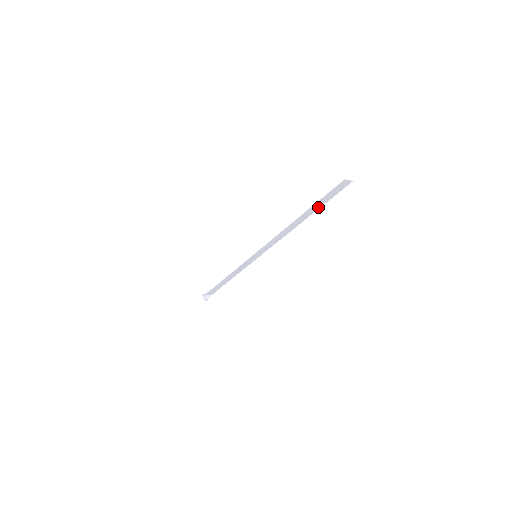
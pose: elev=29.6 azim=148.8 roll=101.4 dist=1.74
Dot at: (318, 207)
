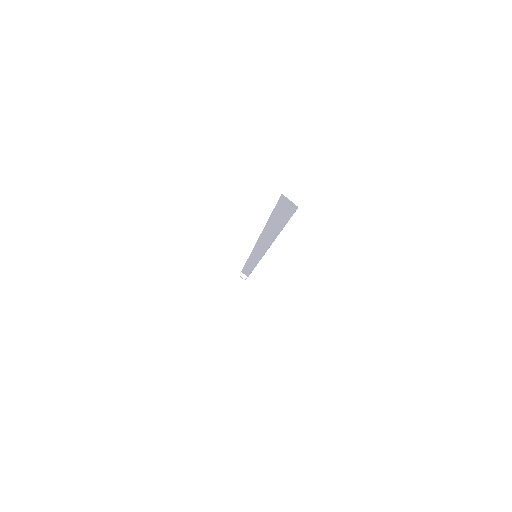
Dot at: (279, 226)
